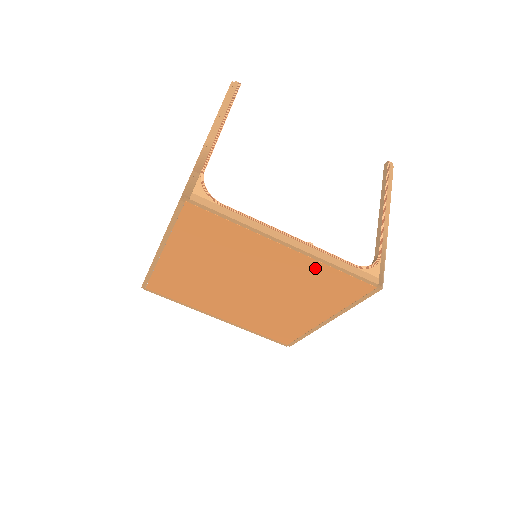
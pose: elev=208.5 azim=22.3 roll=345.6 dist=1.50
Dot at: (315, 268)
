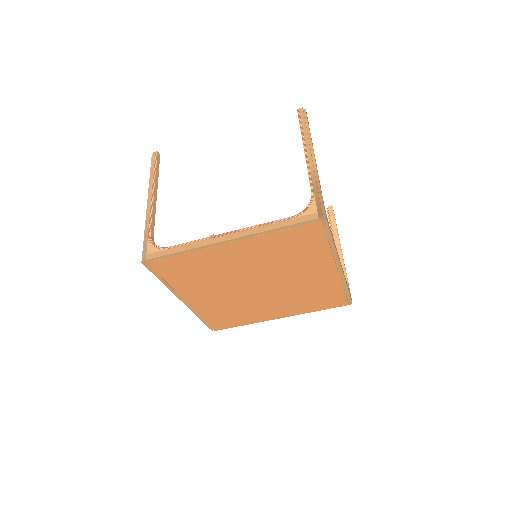
Dot at: (332, 285)
